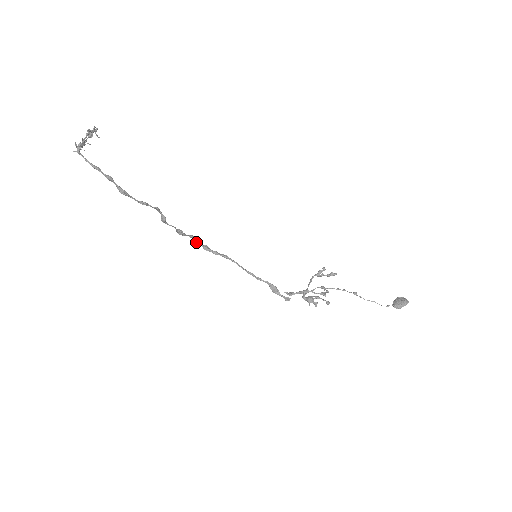
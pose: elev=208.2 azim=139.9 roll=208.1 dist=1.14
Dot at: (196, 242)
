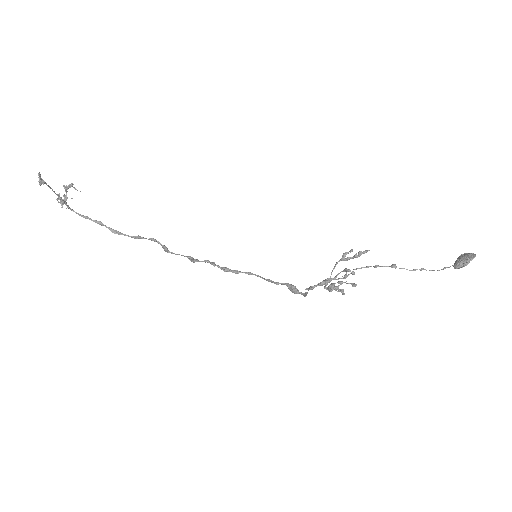
Dot at: occluded
